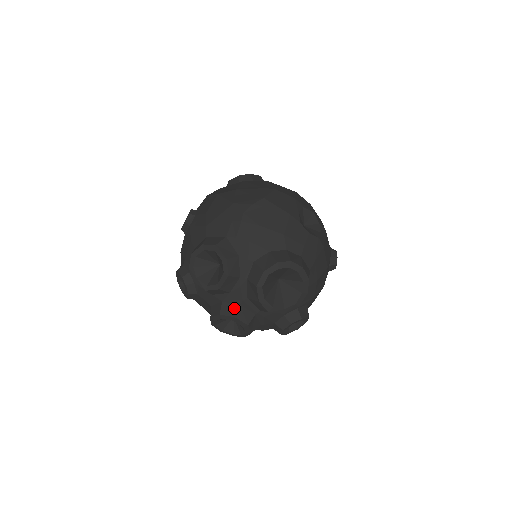
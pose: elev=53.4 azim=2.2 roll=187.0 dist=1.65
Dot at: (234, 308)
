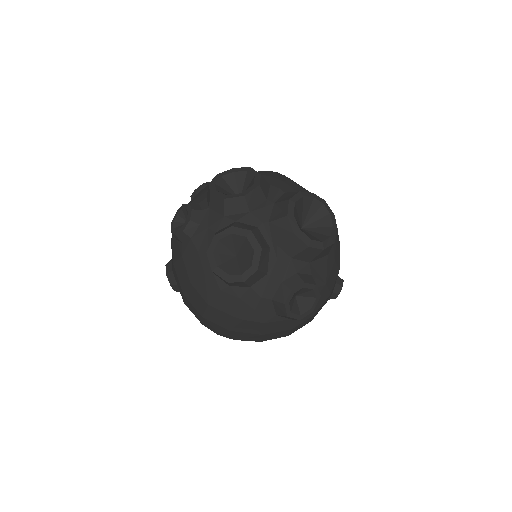
Dot at: (250, 227)
